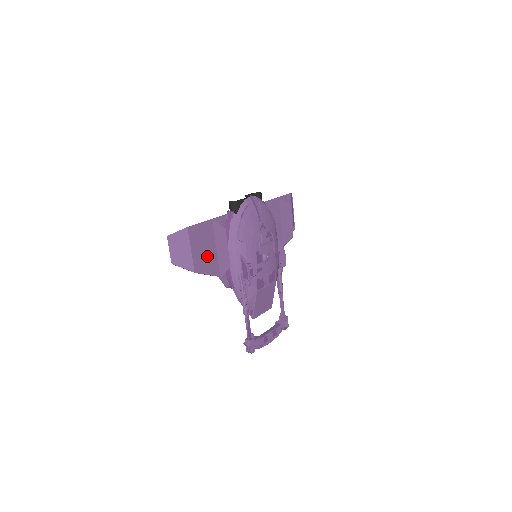
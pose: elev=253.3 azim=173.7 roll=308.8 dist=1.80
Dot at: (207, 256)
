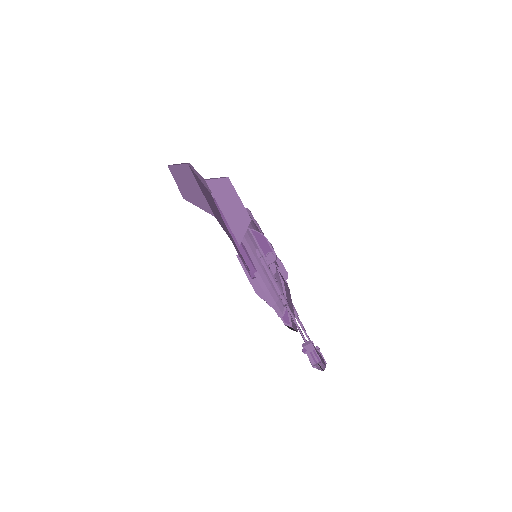
Dot at: (216, 214)
